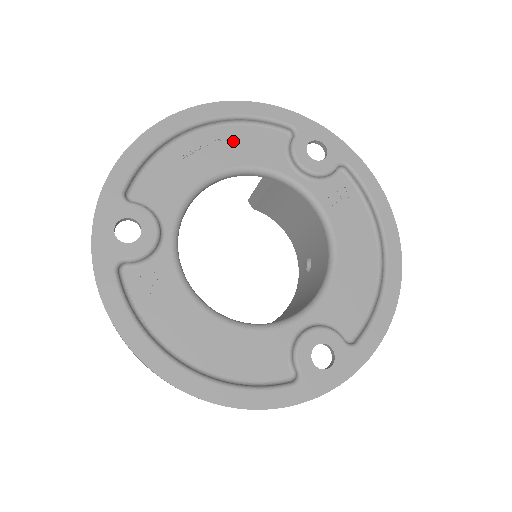
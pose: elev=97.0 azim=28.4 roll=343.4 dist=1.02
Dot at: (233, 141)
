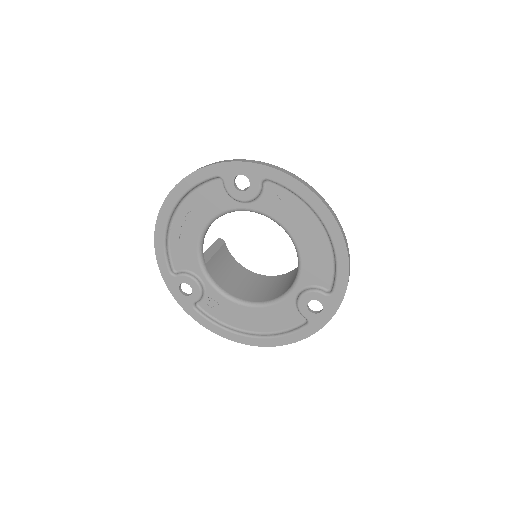
Dot at: (195, 207)
